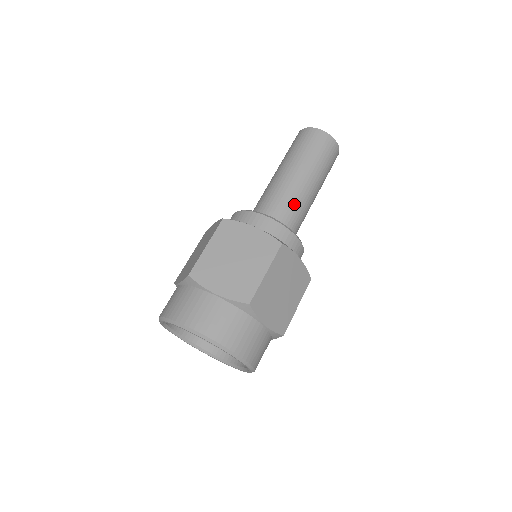
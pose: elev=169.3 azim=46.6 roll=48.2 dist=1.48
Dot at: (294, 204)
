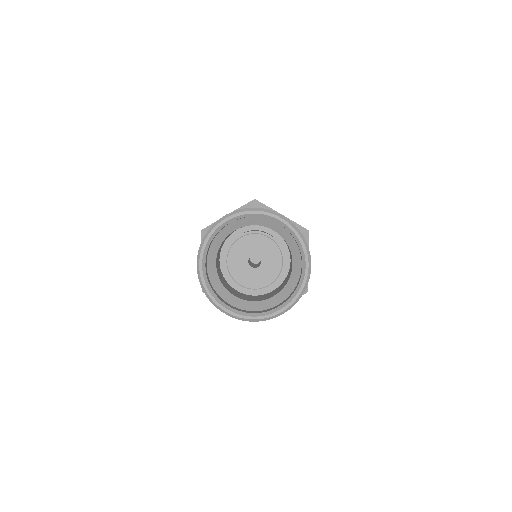
Dot at: occluded
